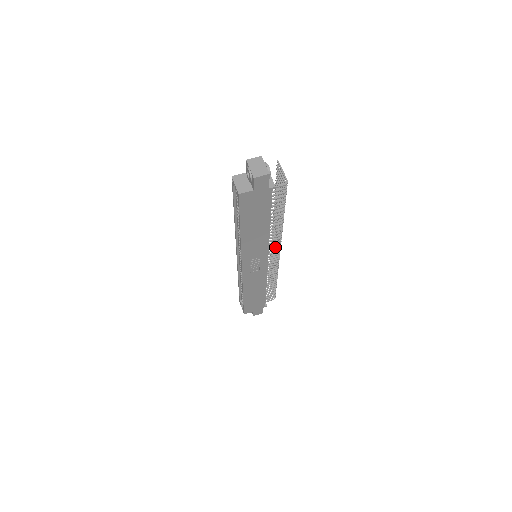
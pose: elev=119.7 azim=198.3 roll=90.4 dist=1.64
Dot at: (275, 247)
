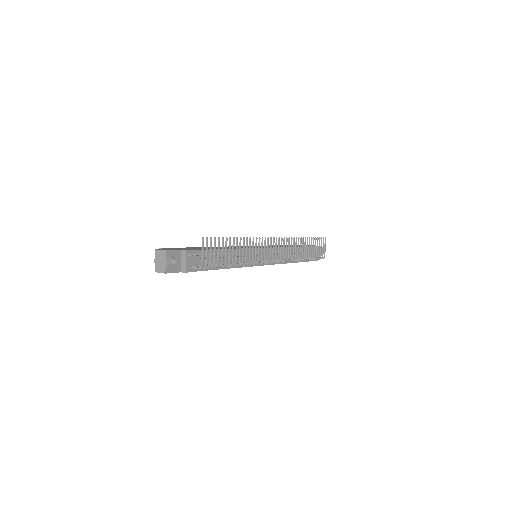
Dot at: occluded
